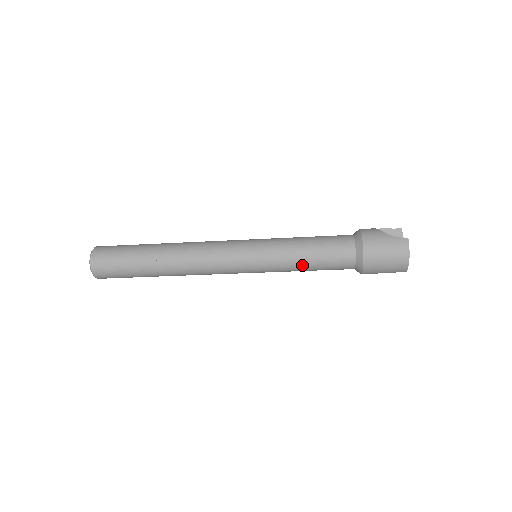
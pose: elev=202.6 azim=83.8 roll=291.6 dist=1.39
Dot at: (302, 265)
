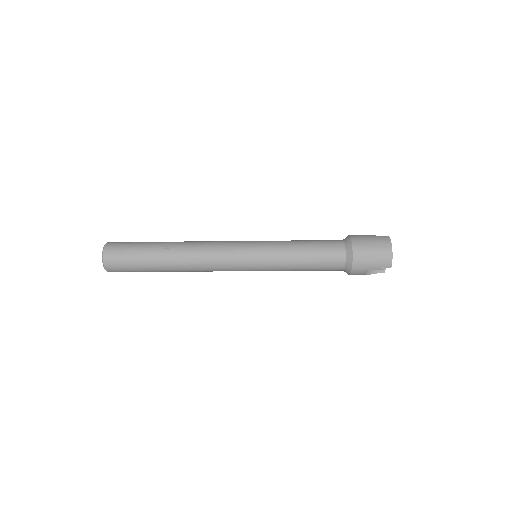
Dot at: (298, 257)
